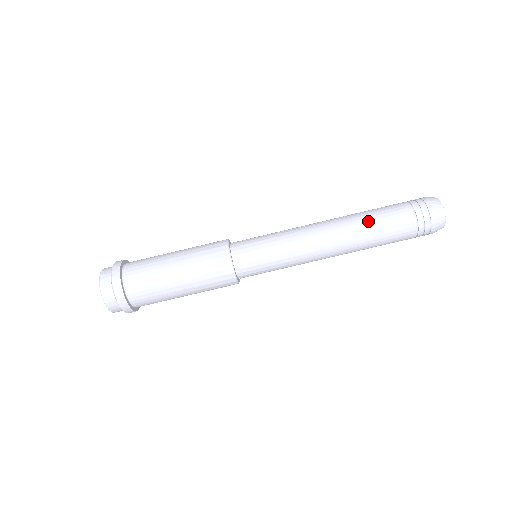
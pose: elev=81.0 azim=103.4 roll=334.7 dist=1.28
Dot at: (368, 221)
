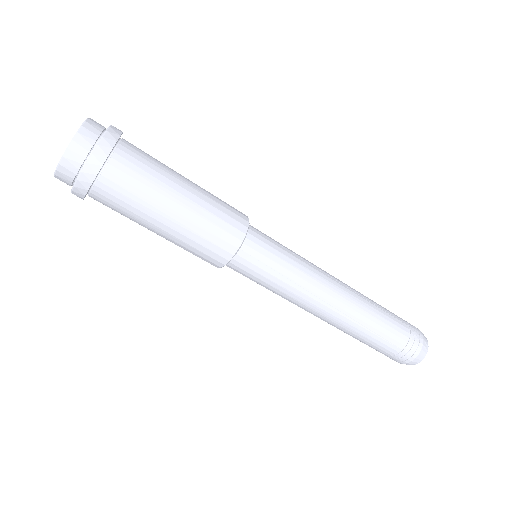
Dot at: (373, 317)
